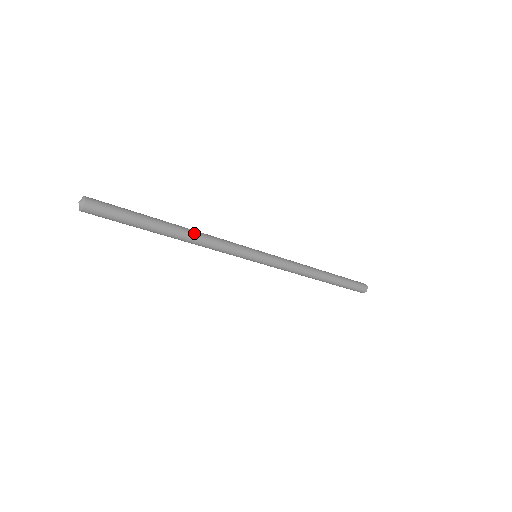
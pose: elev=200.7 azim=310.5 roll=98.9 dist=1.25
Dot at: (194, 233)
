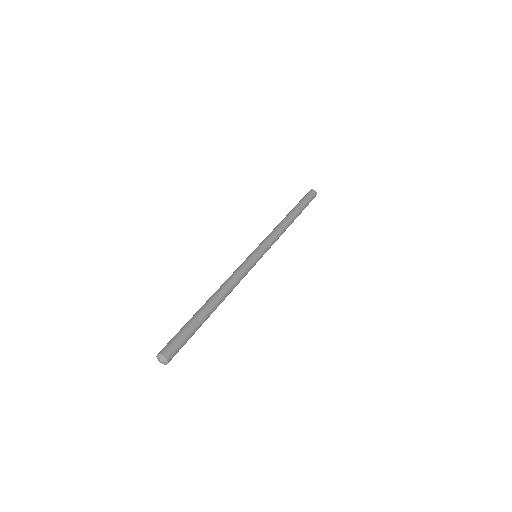
Dot at: (223, 291)
